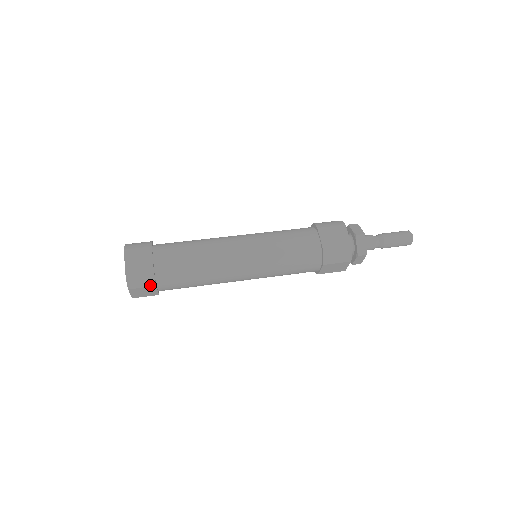
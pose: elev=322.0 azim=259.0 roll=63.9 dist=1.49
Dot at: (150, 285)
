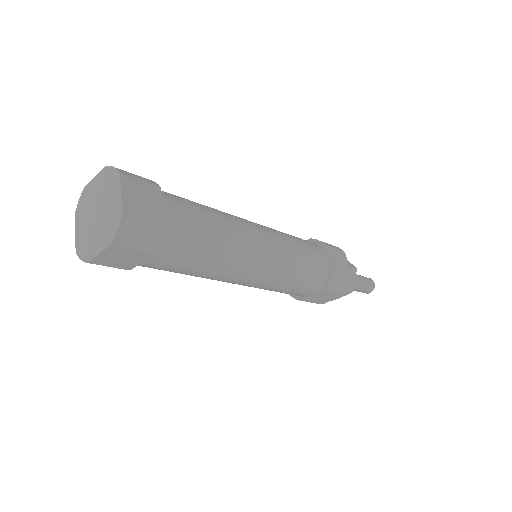
Dot at: (147, 249)
